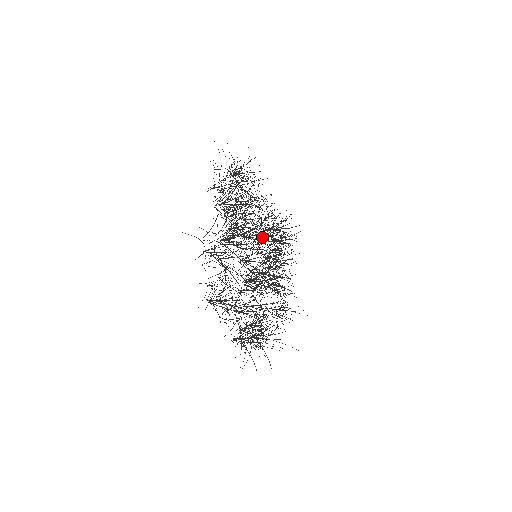
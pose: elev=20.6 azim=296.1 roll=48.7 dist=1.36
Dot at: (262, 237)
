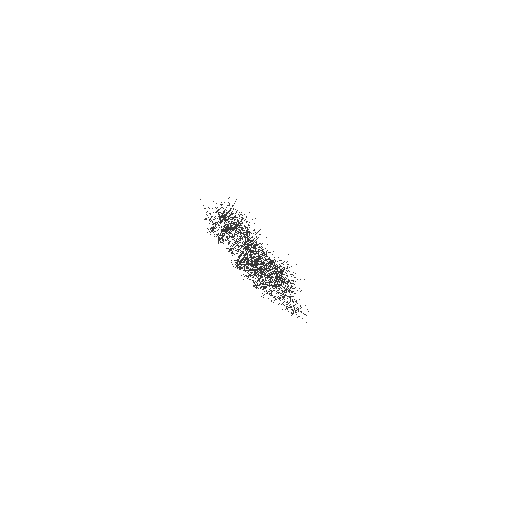
Dot at: occluded
